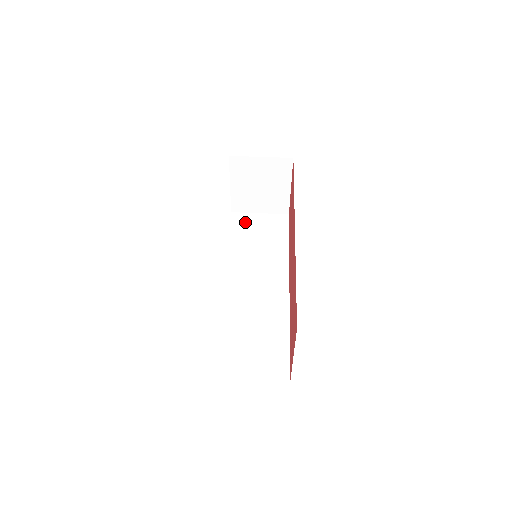
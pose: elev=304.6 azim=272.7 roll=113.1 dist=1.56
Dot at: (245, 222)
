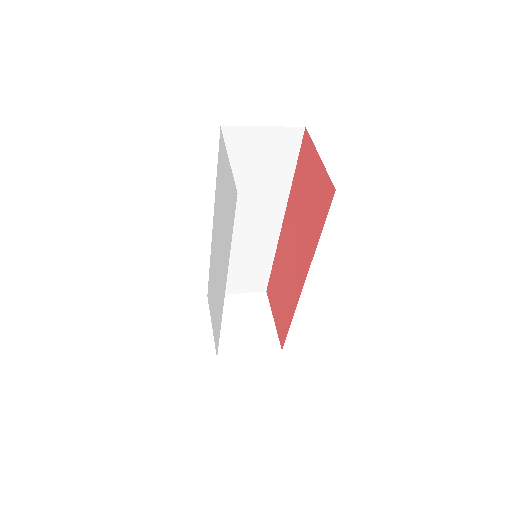
Dot at: occluded
